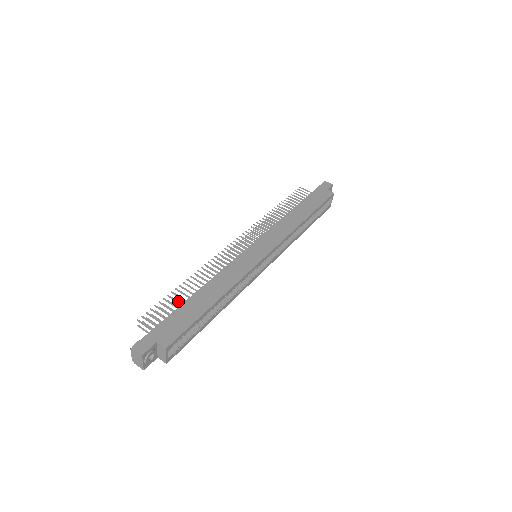
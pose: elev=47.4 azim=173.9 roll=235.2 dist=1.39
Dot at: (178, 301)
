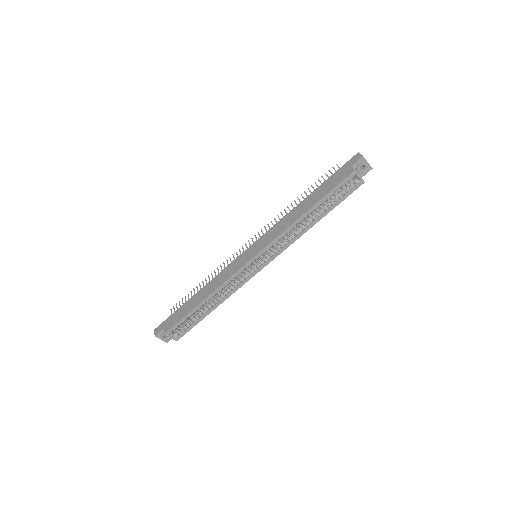
Dot at: occluded
